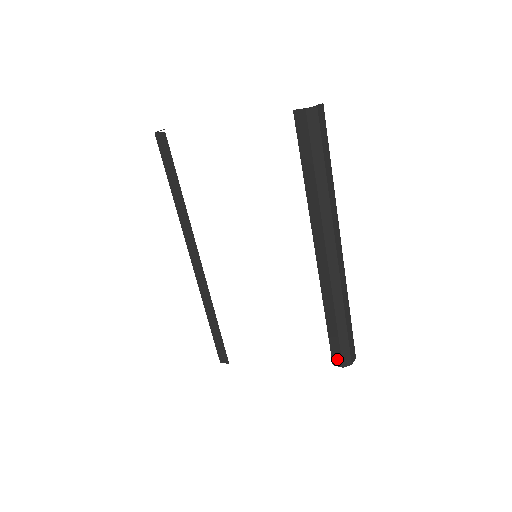
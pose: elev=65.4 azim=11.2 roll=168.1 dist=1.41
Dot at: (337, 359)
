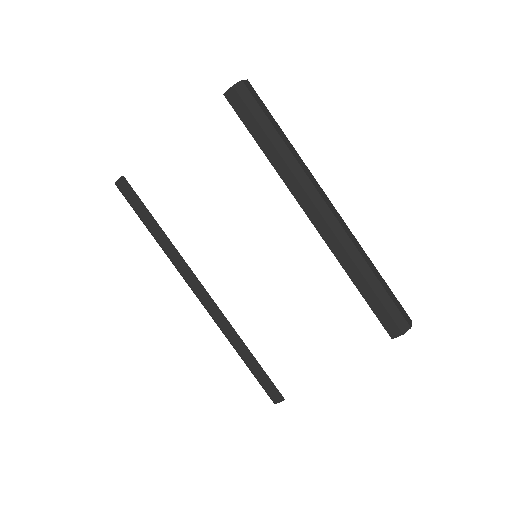
Dot at: (392, 328)
